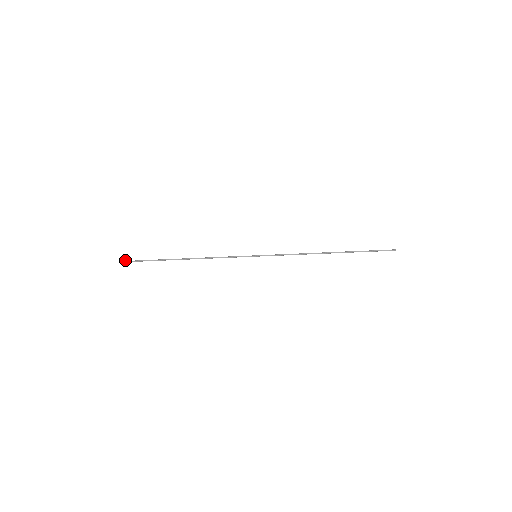
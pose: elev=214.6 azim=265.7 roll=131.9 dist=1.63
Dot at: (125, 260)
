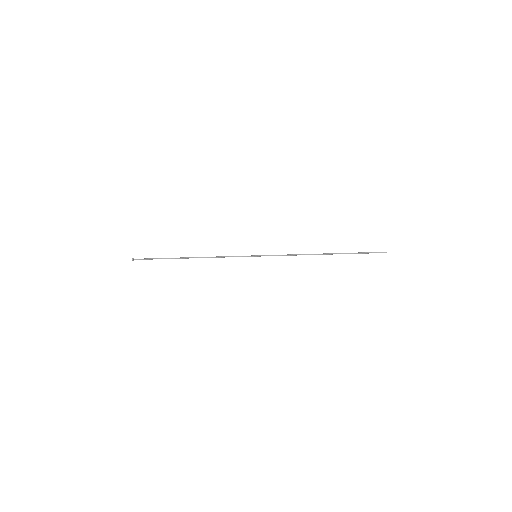
Dot at: (133, 259)
